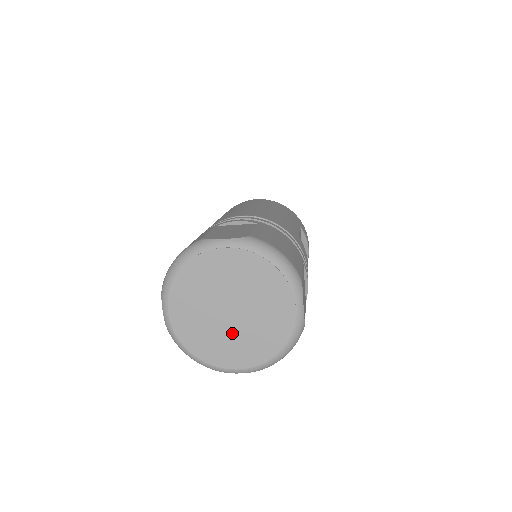
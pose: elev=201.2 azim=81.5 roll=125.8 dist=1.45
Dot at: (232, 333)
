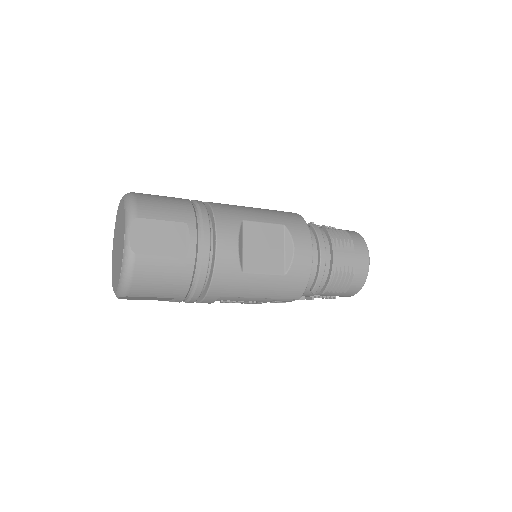
Dot at: occluded
